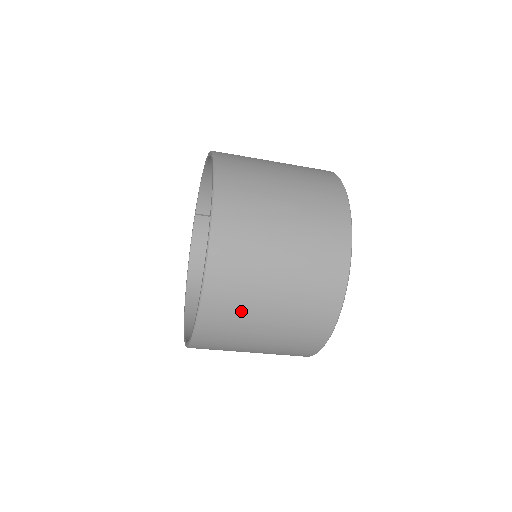
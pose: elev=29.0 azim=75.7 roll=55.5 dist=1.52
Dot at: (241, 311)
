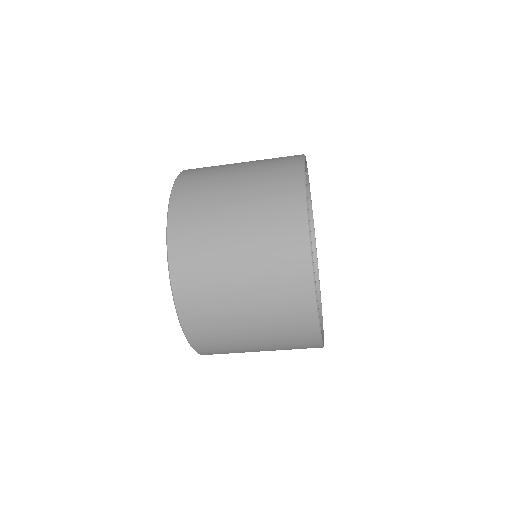
Dot at: (234, 352)
